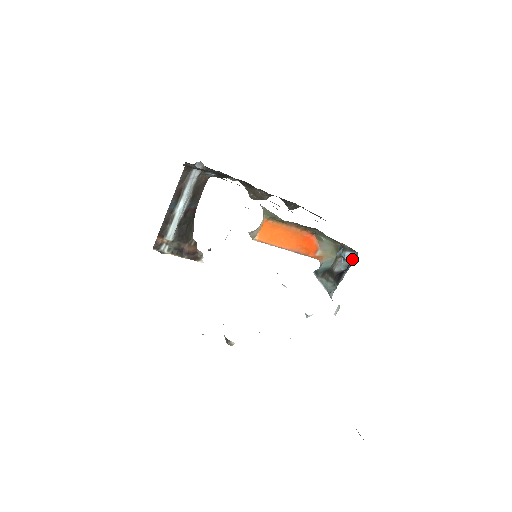
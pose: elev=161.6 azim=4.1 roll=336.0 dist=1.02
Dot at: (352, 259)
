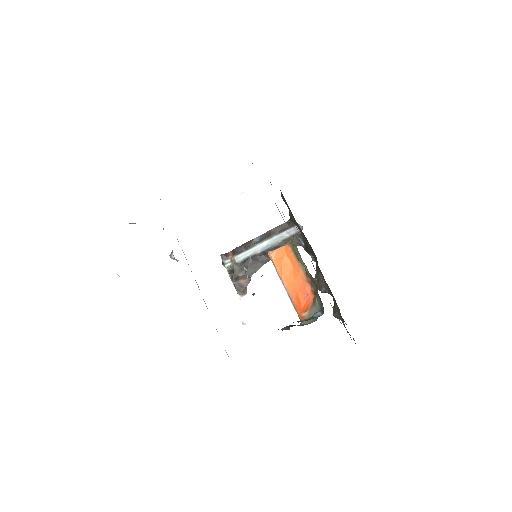
Dot at: (317, 317)
